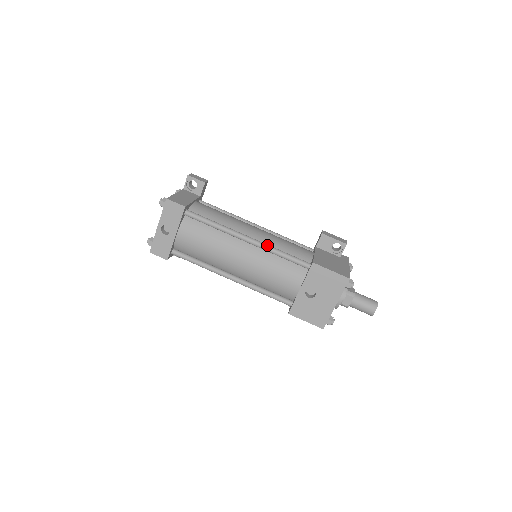
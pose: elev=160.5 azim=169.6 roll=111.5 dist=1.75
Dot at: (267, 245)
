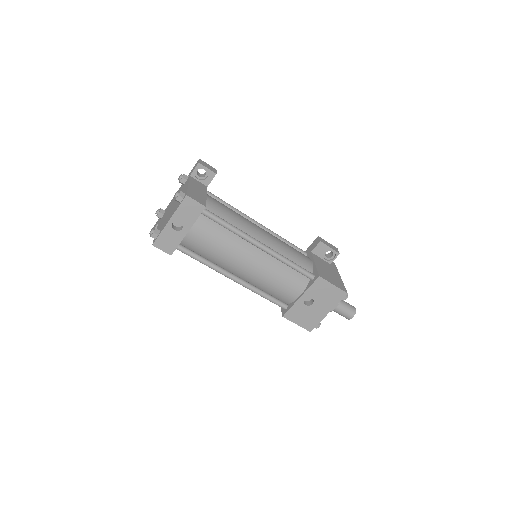
Dot at: (278, 254)
